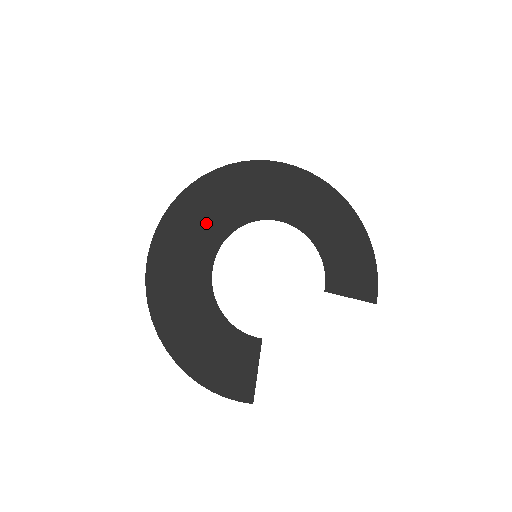
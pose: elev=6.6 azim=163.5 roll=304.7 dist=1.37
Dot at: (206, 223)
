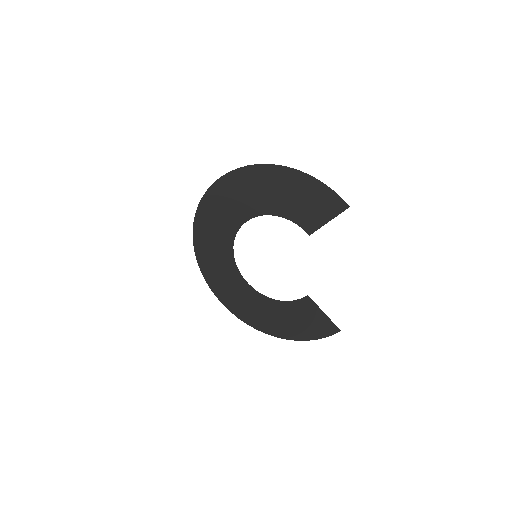
Dot at: (221, 265)
